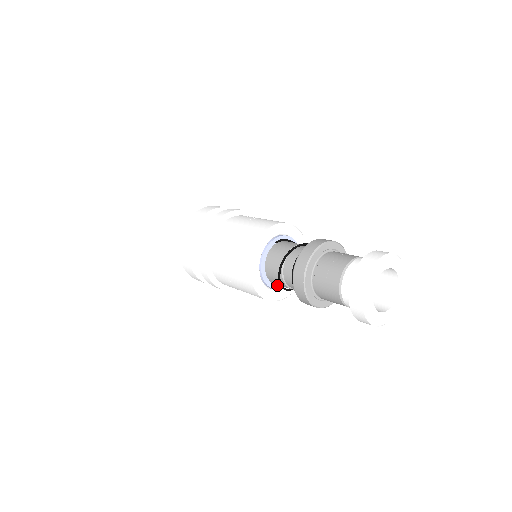
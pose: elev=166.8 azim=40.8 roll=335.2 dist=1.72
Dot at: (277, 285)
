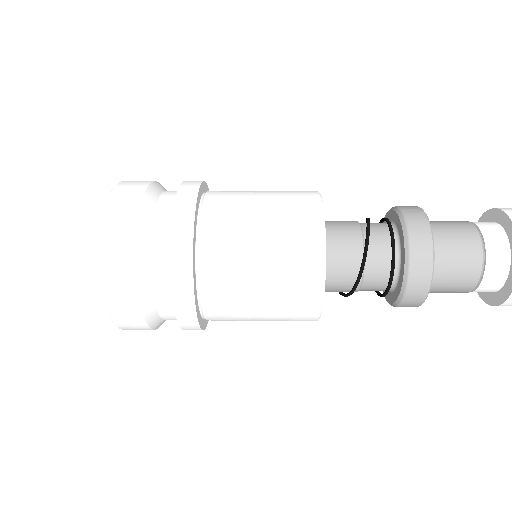
Dot at: occluded
